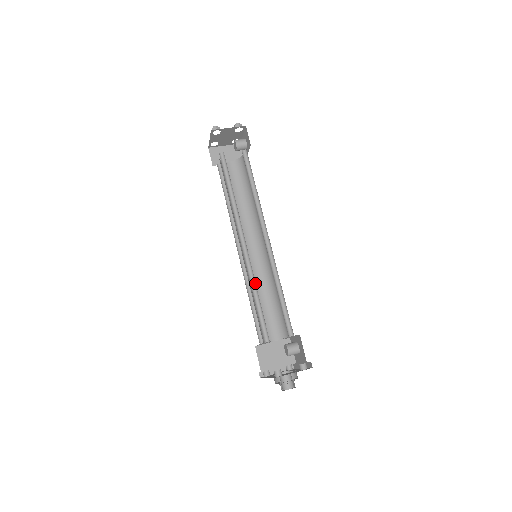
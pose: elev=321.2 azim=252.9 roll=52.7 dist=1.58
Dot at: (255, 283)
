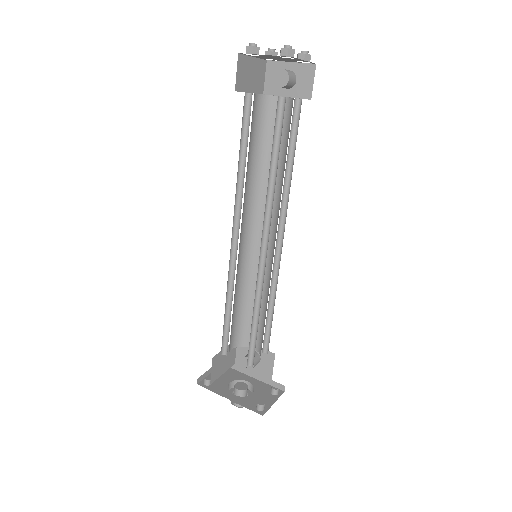
Dot at: (258, 300)
